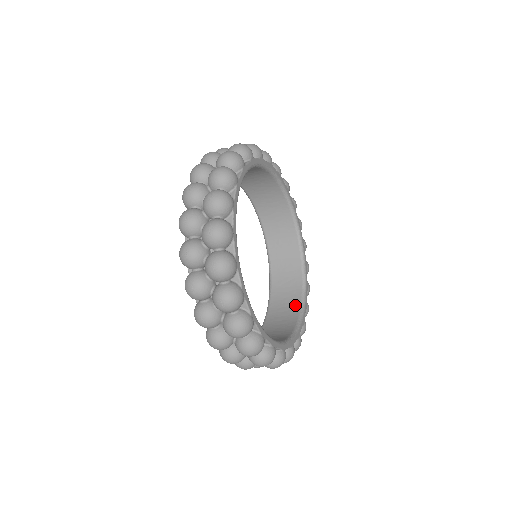
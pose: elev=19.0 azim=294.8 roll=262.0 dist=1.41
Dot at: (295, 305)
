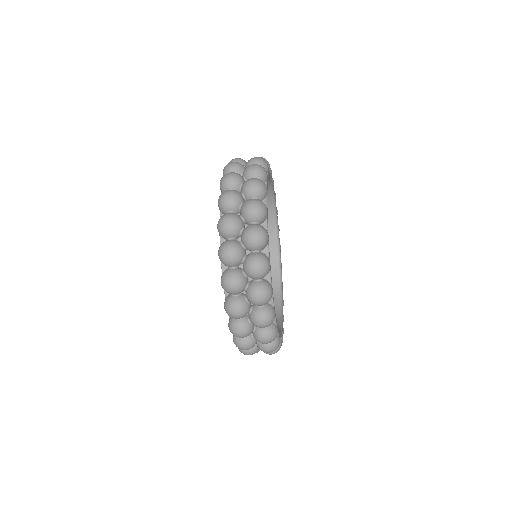
Dot at: occluded
